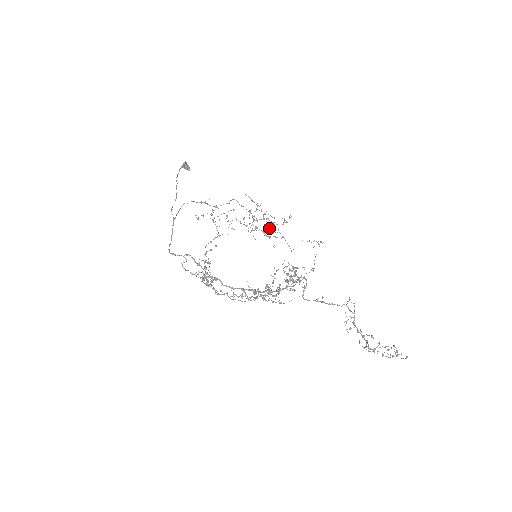
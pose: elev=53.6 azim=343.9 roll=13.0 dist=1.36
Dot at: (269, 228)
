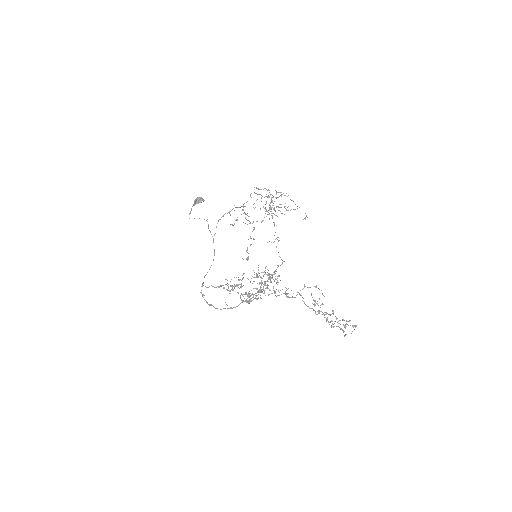
Dot at: occluded
